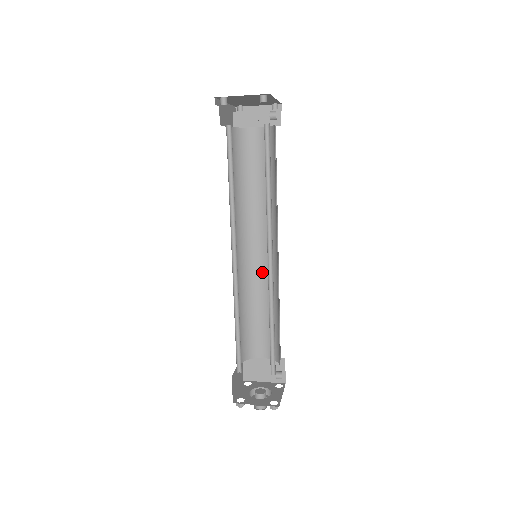
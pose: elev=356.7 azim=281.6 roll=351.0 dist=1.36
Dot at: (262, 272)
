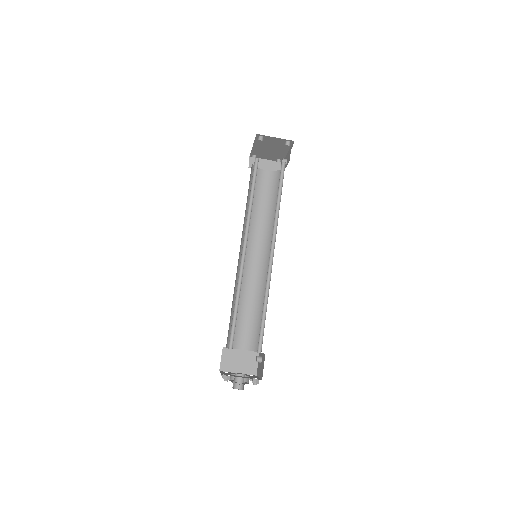
Dot at: (253, 275)
